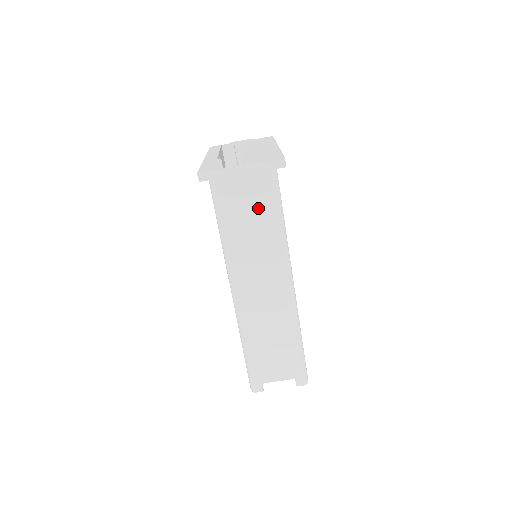
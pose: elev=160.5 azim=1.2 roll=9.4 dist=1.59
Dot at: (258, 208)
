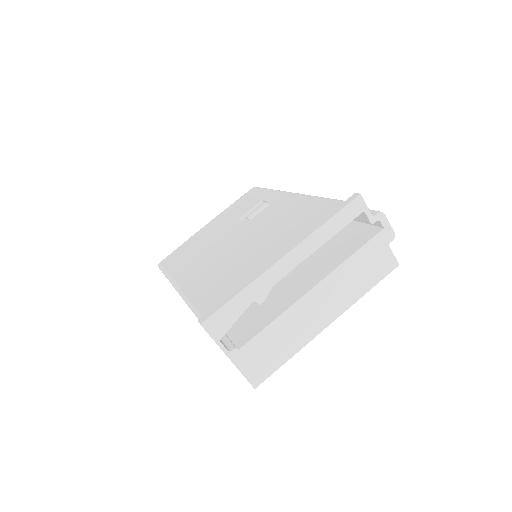
Dot at: occluded
